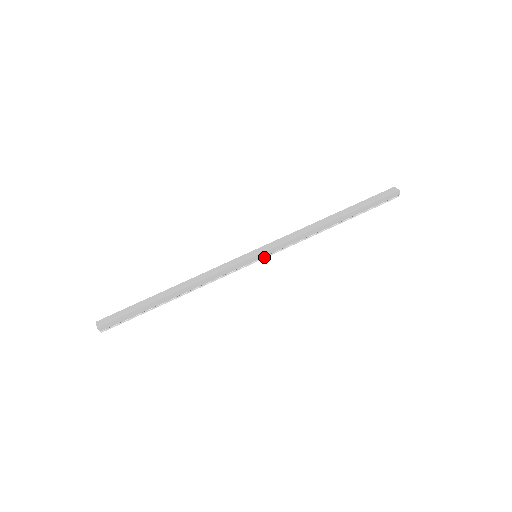
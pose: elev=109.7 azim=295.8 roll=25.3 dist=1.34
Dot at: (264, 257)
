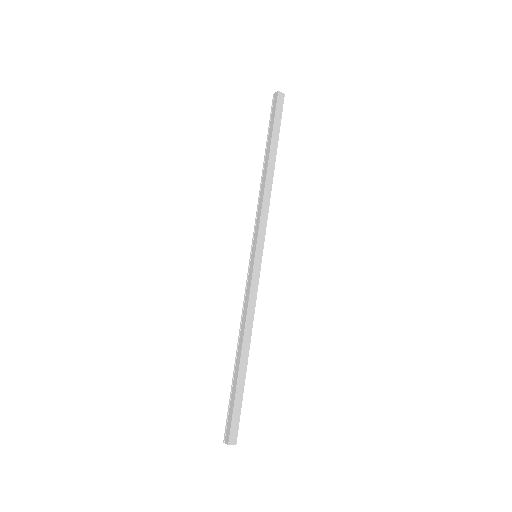
Dot at: occluded
